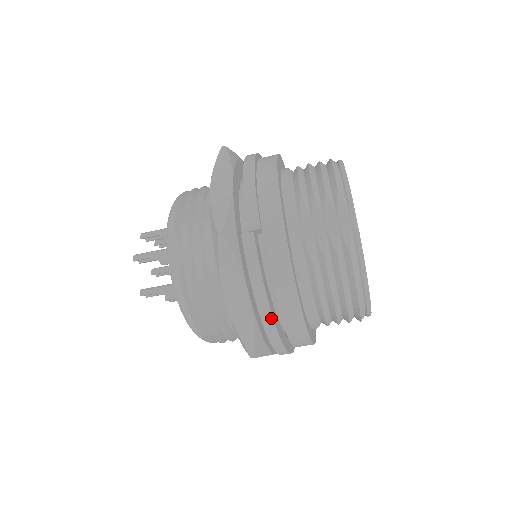
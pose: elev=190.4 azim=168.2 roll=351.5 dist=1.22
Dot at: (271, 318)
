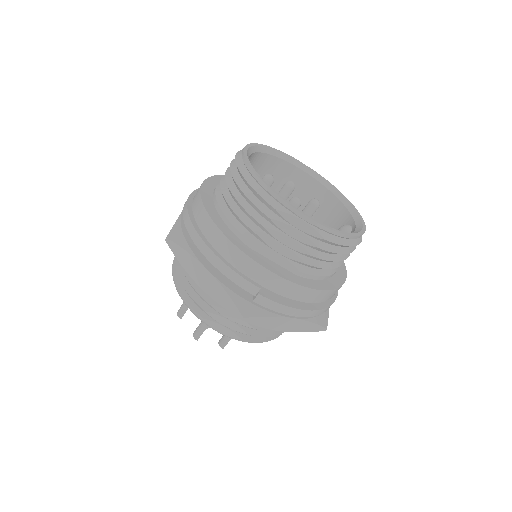
Dot at: (316, 311)
